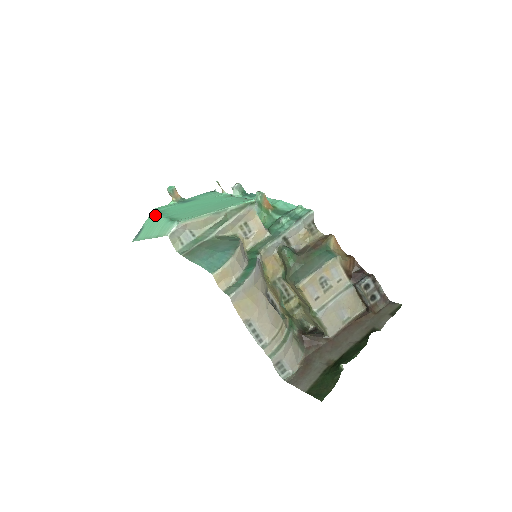
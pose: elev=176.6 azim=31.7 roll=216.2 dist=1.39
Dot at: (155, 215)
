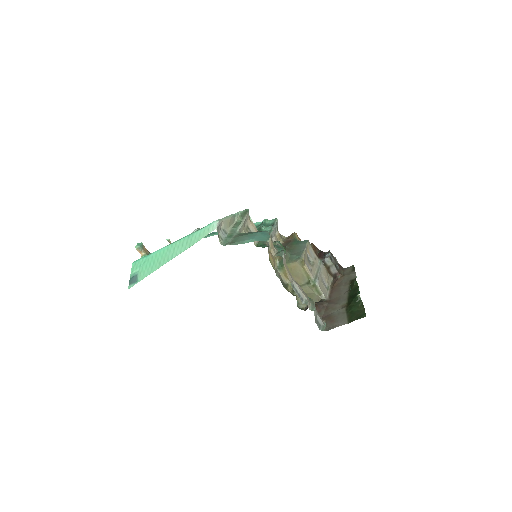
Dot at: (148, 257)
